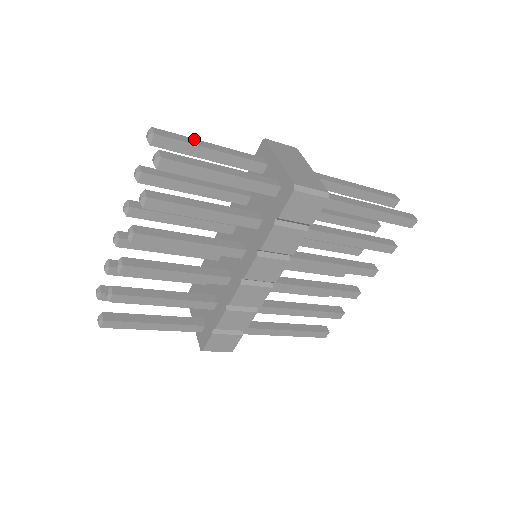
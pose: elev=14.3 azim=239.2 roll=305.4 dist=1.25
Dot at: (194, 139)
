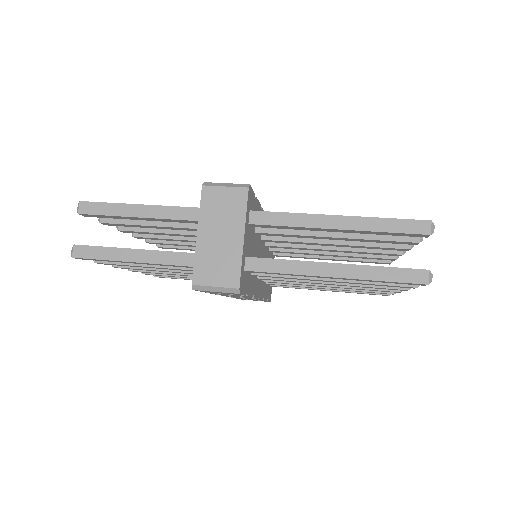
Dot at: (121, 204)
